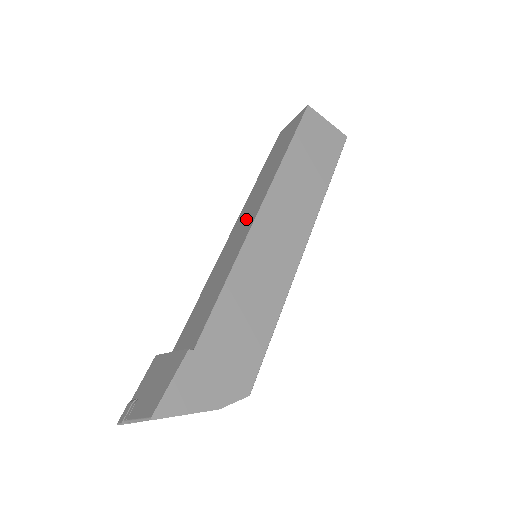
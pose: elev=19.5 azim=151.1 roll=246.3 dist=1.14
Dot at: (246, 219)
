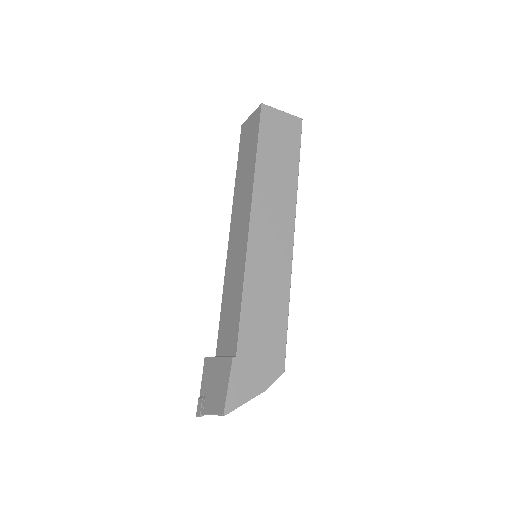
Dot at: (240, 229)
